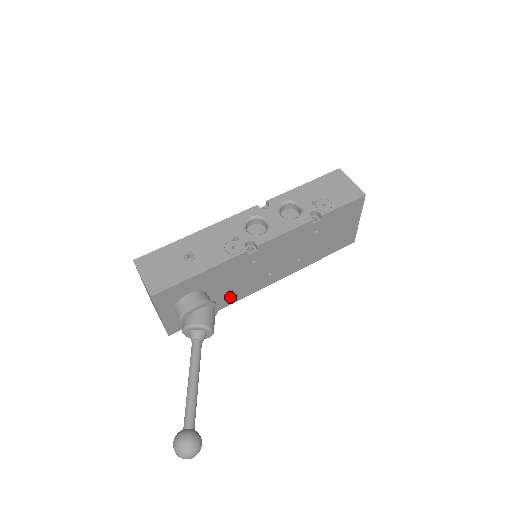
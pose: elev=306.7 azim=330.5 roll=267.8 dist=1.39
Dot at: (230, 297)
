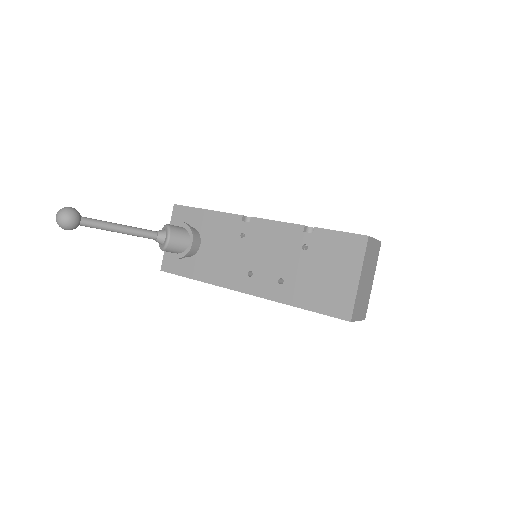
Dot at: (213, 271)
